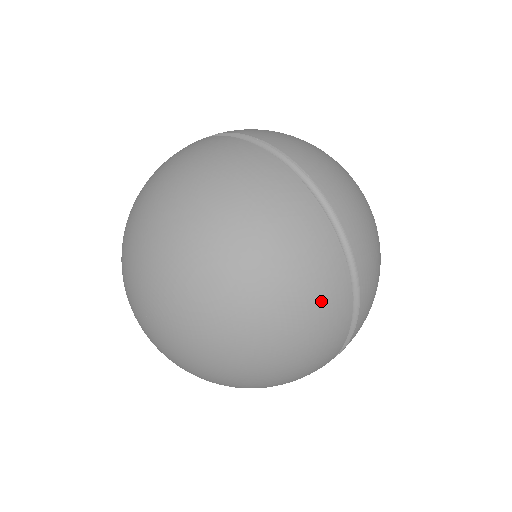
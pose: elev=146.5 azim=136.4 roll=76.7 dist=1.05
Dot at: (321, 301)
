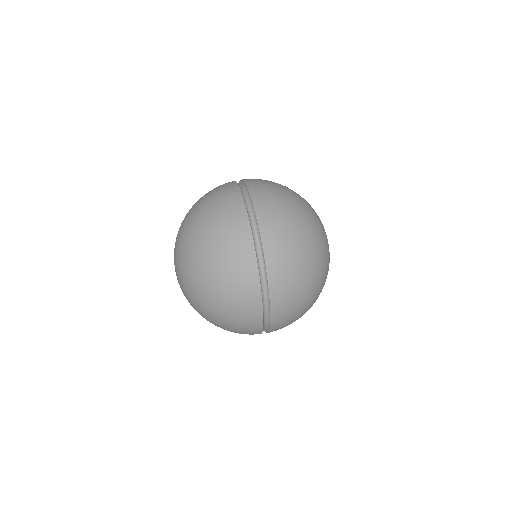
Dot at: (242, 331)
